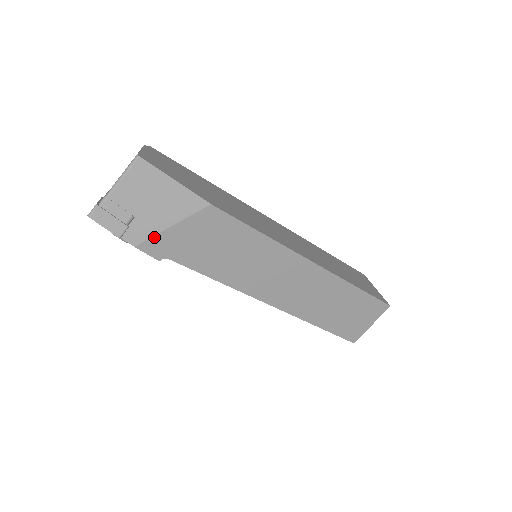
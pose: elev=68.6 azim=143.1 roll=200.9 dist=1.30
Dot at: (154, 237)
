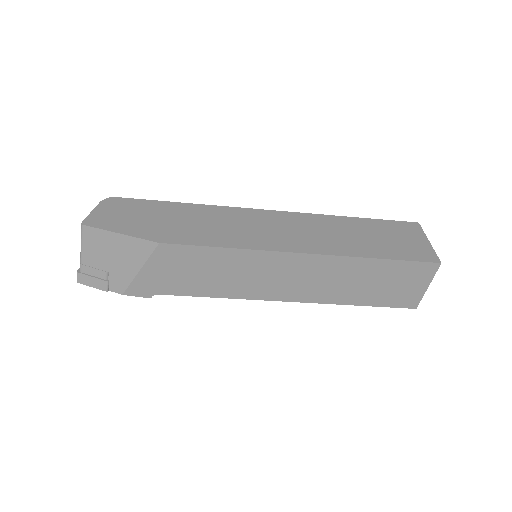
Dot at: (132, 283)
